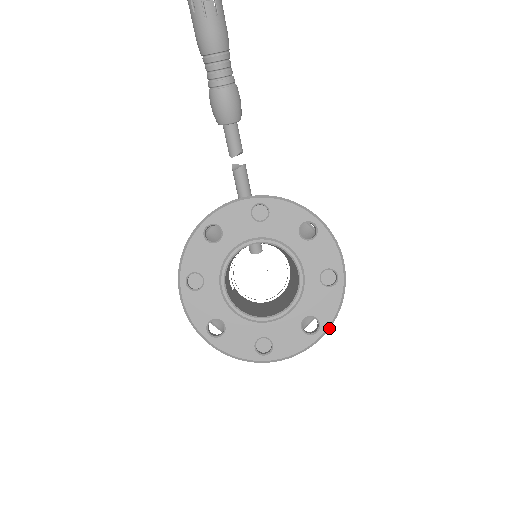
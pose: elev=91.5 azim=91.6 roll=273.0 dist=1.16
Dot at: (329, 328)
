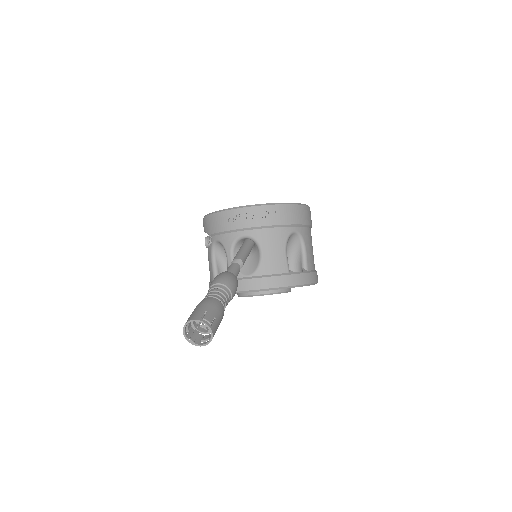
Dot at: occluded
